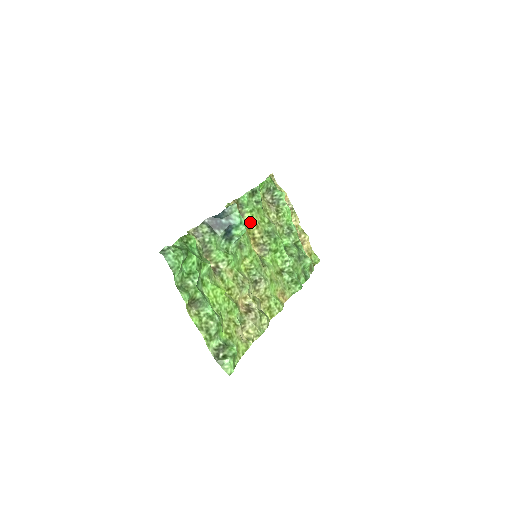
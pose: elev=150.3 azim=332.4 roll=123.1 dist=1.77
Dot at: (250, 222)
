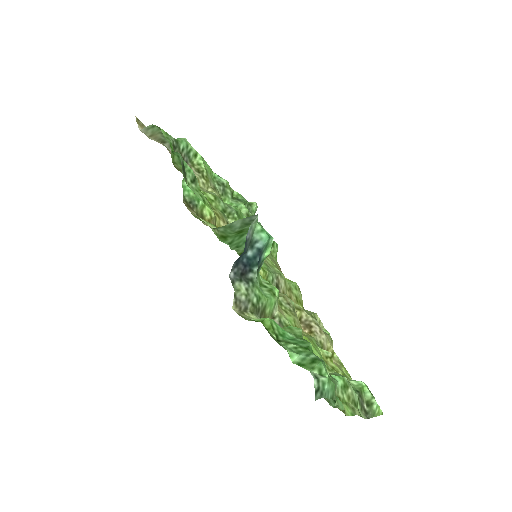
Dot at: (214, 217)
